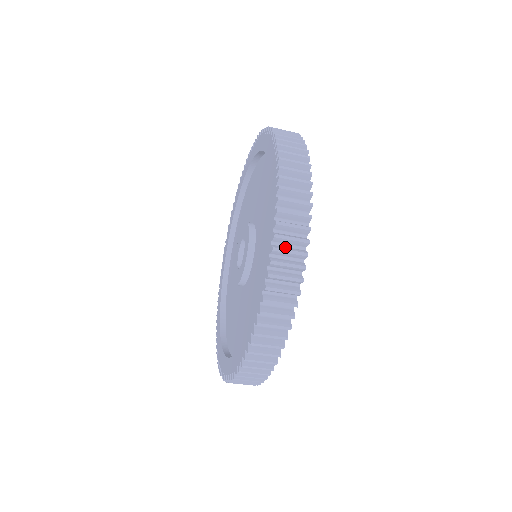
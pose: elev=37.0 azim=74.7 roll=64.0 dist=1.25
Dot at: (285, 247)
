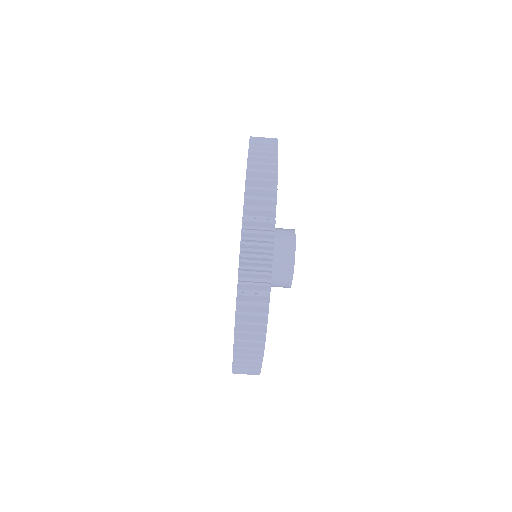
Dot at: (252, 263)
